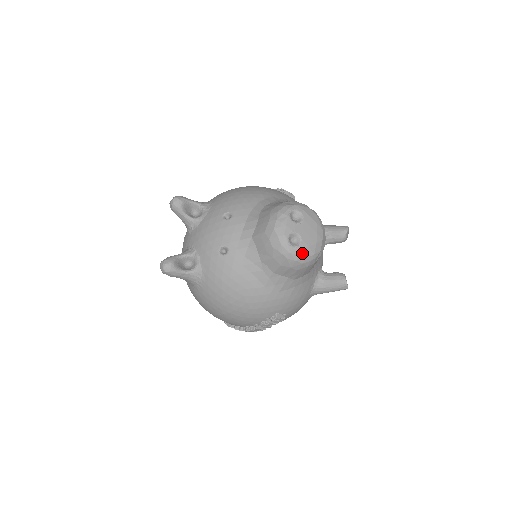
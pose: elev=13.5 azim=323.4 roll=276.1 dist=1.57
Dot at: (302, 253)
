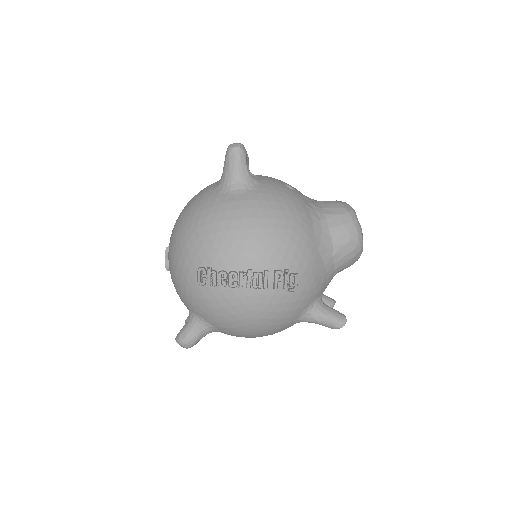
Dot at: (361, 231)
